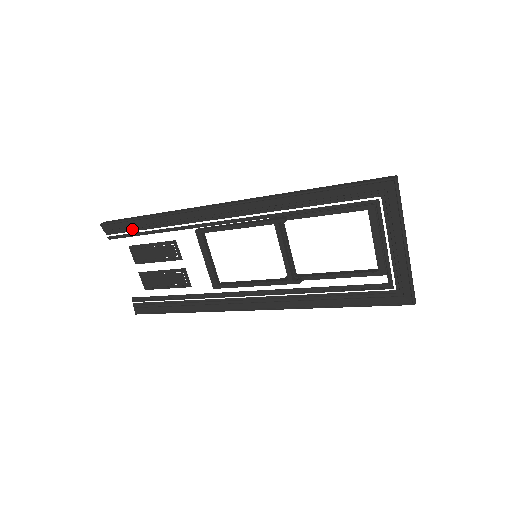
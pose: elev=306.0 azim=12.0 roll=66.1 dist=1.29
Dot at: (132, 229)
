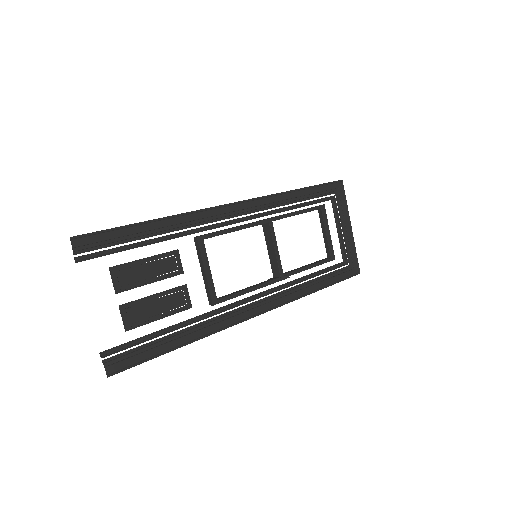
Dot at: (120, 241)
